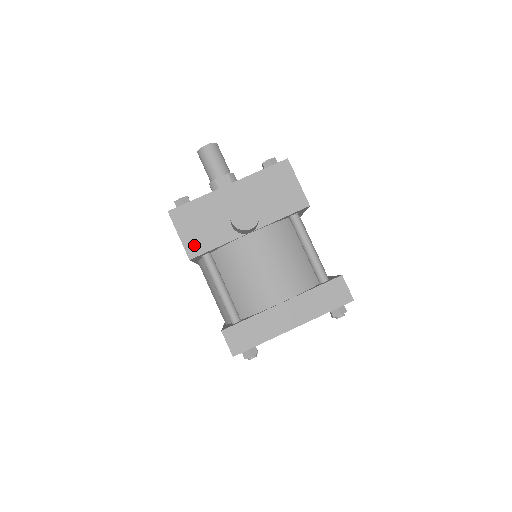
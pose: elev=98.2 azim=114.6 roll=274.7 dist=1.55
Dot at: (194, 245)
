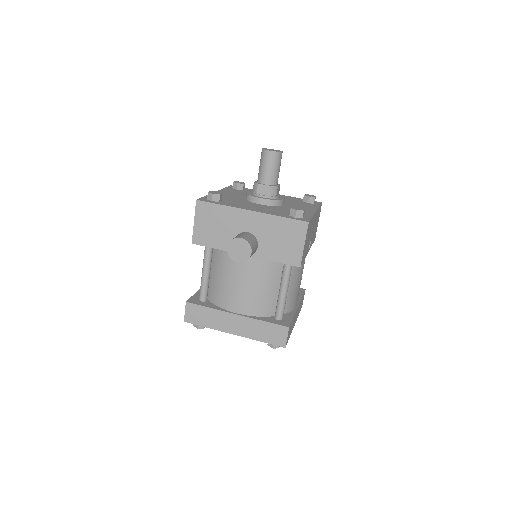
Dot at: (201, 236)
